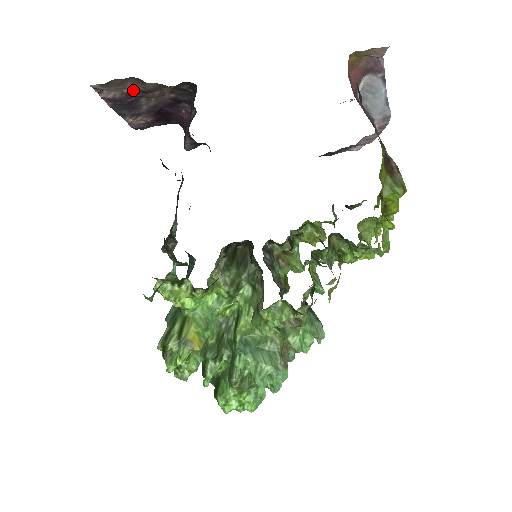
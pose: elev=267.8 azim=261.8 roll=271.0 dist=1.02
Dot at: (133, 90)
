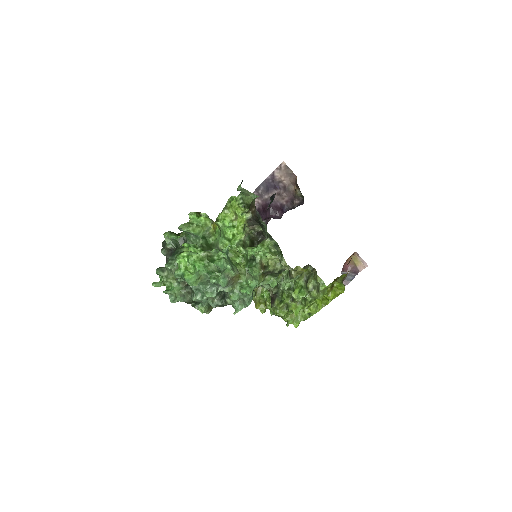
Dot at: (285, 182)
